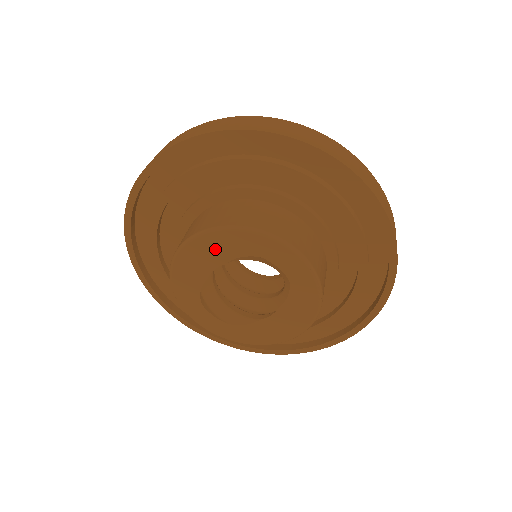
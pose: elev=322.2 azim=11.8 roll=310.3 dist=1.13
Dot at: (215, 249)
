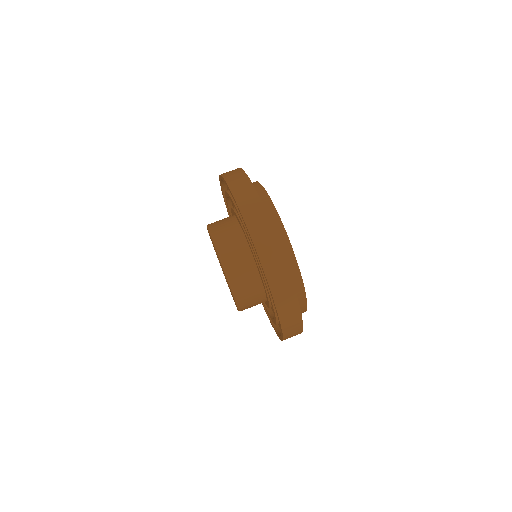
Dot at: occluded
